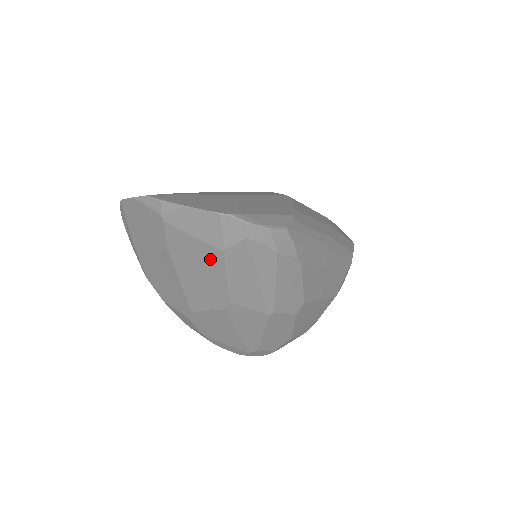
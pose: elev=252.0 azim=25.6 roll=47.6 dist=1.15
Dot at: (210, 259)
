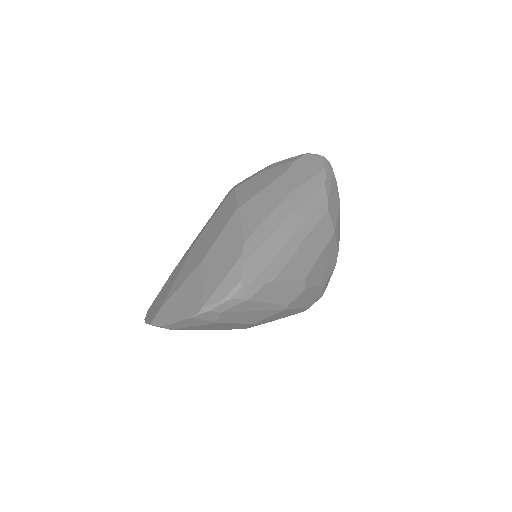
Dot at: (216, 325)
